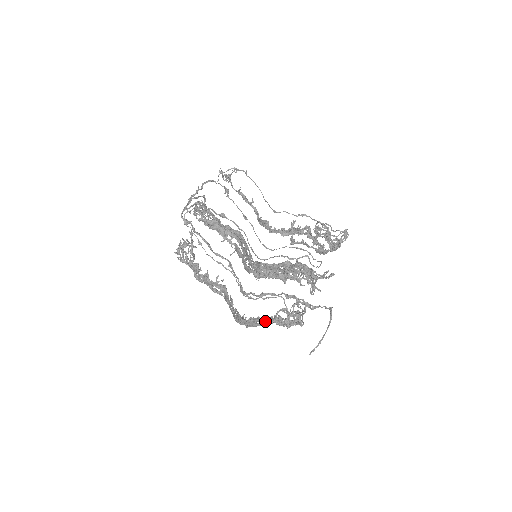
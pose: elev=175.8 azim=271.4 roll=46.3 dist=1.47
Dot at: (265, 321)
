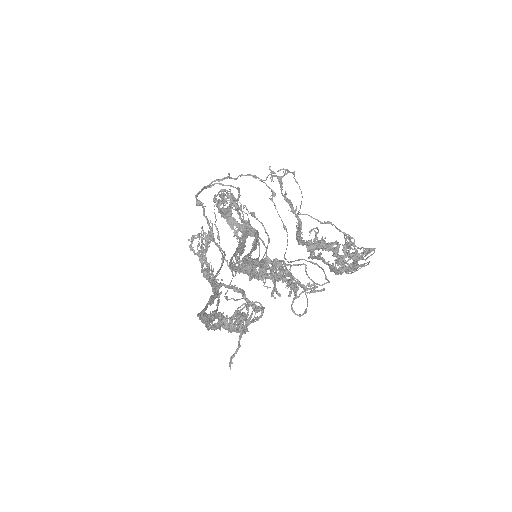
Dot at: (210, 317)
